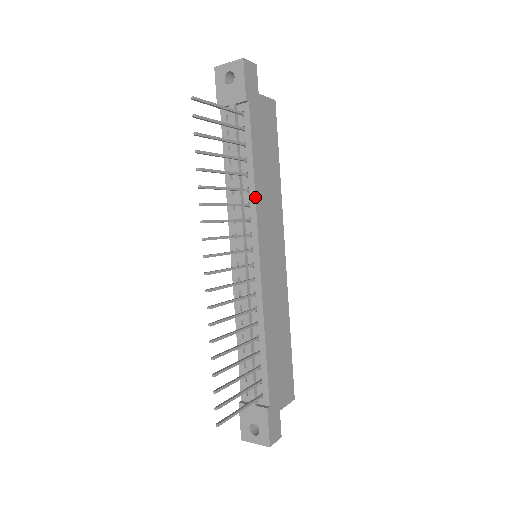
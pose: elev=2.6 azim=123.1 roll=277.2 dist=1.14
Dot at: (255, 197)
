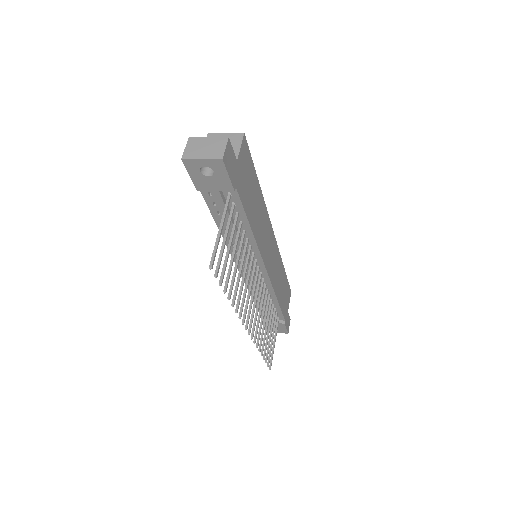
Dot at: (256, 243)
